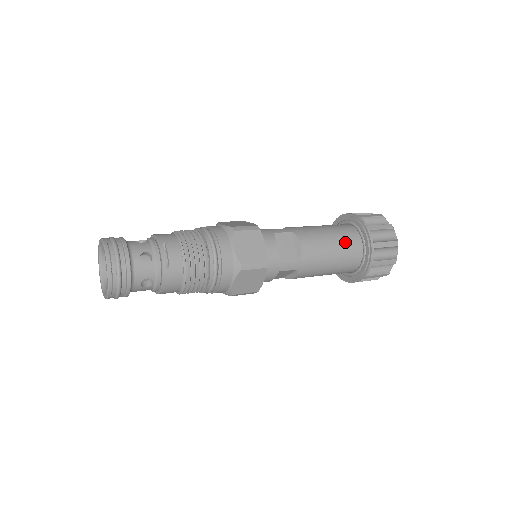
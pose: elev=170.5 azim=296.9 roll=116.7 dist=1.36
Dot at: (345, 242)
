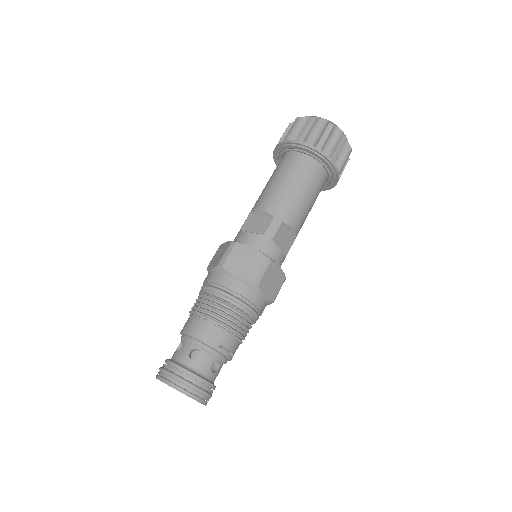
Dot at: (317, 187)
